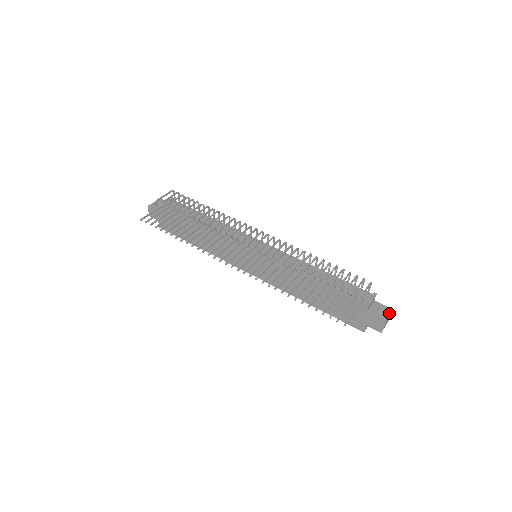
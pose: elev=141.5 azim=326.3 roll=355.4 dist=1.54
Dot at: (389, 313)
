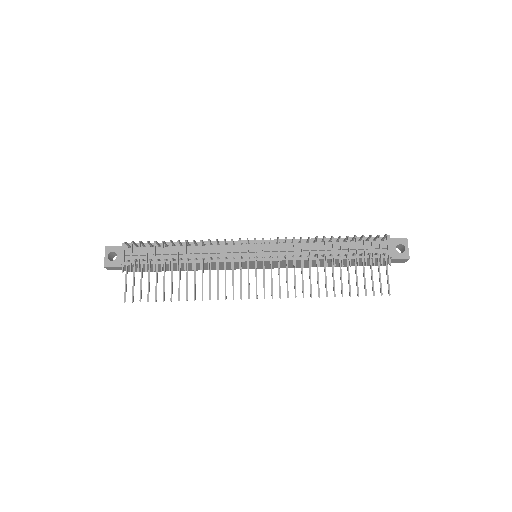
Dot at: (406, 245)
